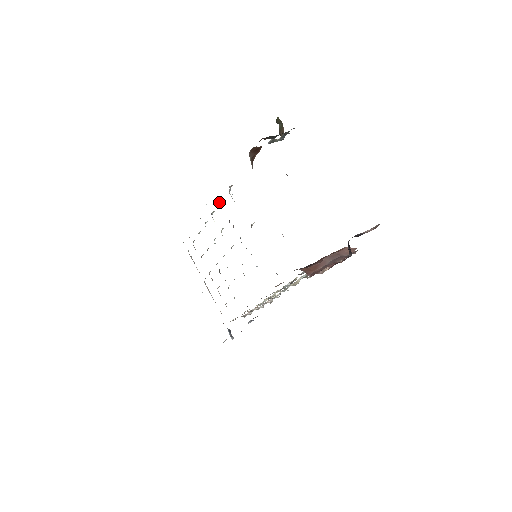
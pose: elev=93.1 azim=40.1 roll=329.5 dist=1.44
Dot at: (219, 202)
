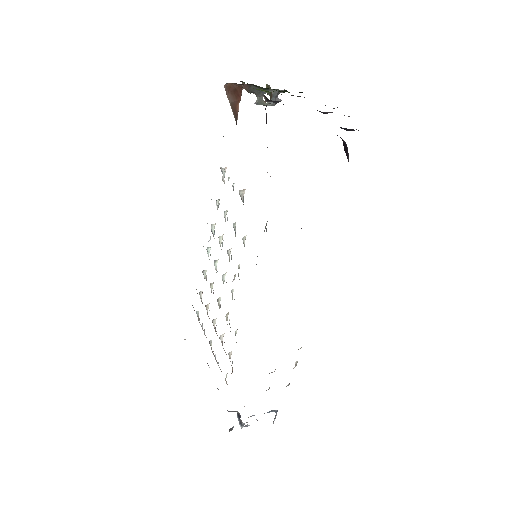
Dot at: (216, 204)
